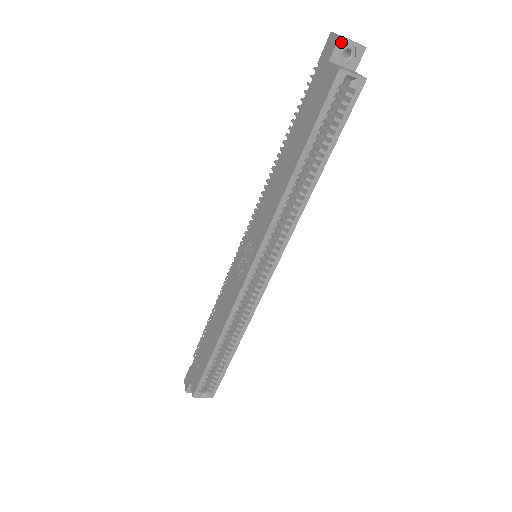
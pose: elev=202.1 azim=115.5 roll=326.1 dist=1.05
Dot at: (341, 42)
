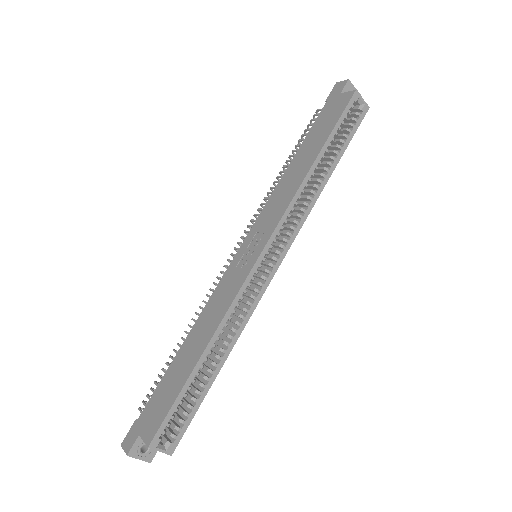
Dot at: (349, 84)
